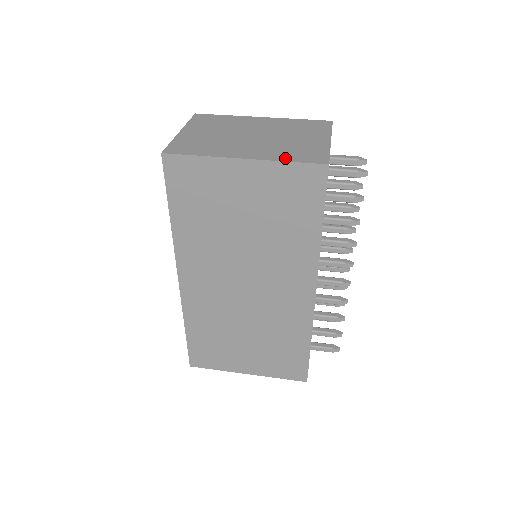
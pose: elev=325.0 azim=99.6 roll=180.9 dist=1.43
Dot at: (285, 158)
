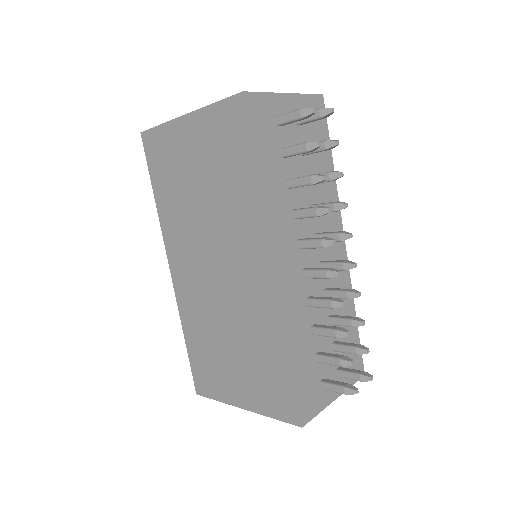
Dot at: occluded
